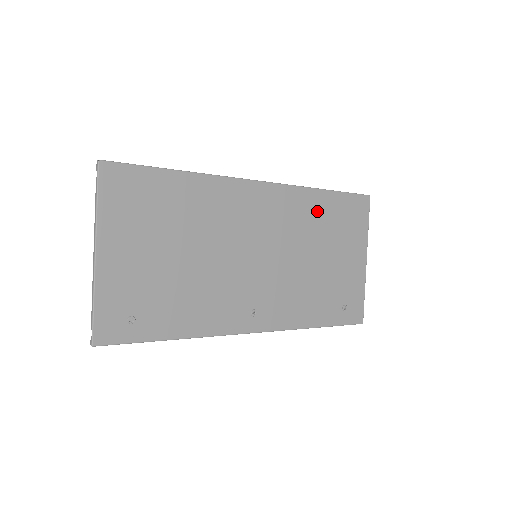
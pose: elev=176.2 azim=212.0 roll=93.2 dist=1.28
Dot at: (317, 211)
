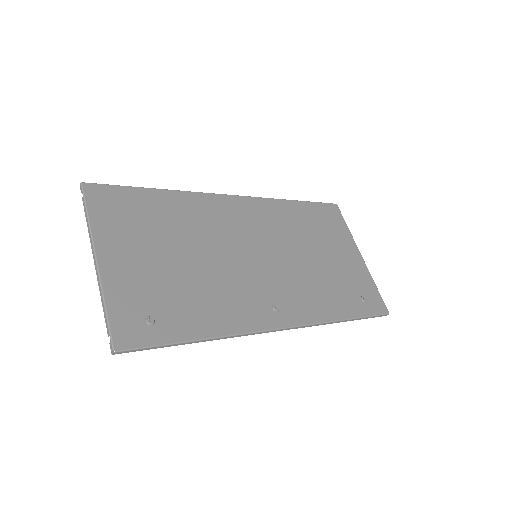
Dot at: (296, 217)
